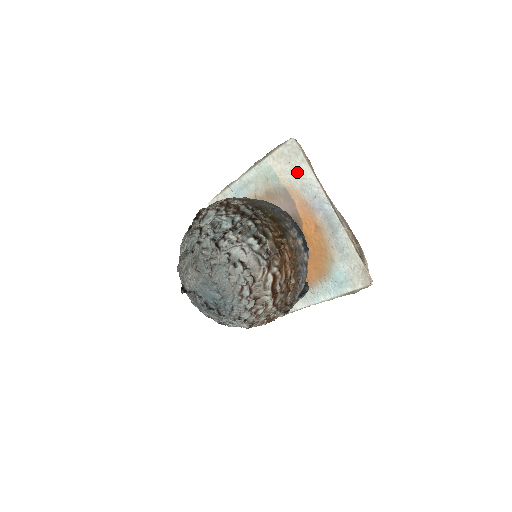
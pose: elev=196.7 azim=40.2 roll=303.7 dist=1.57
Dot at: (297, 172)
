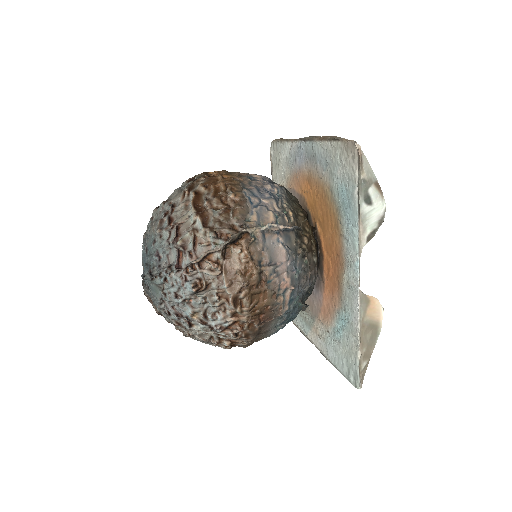
Dot at: (283, 161)
